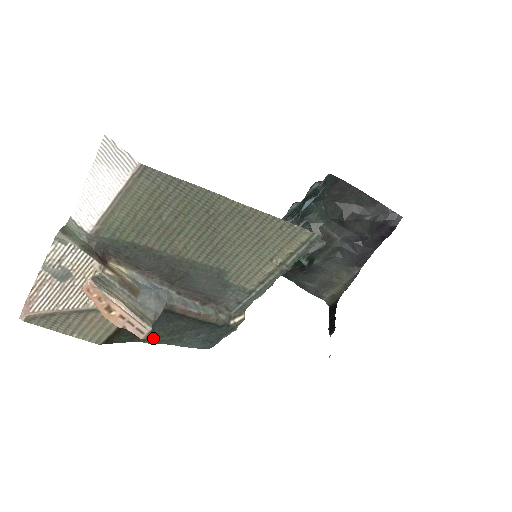
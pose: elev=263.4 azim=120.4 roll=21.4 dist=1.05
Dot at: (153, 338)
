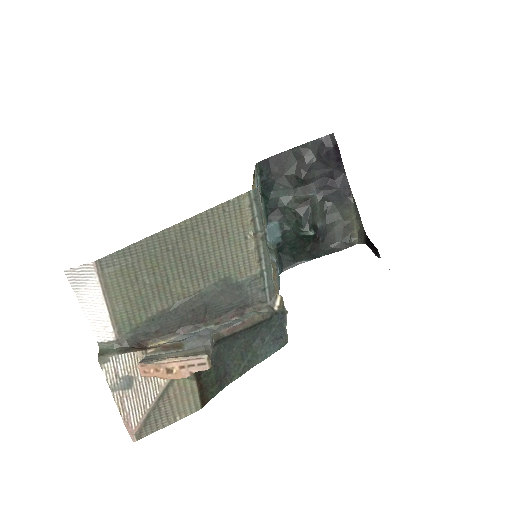
Dot at: (235, 372)
